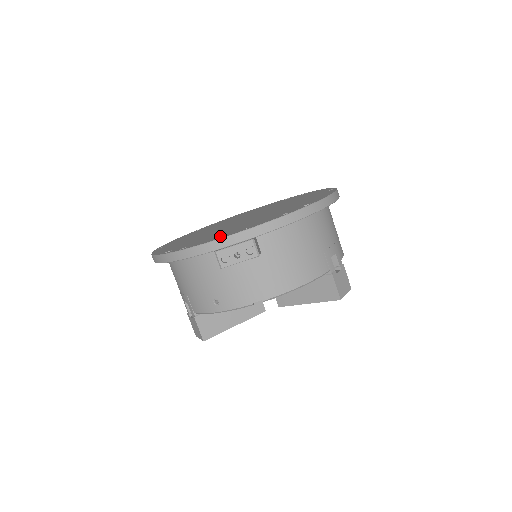
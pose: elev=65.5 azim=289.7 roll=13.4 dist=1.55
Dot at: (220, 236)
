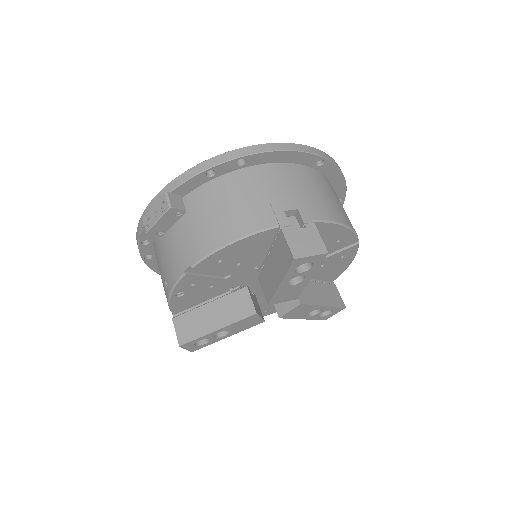
Dot at: occluded
